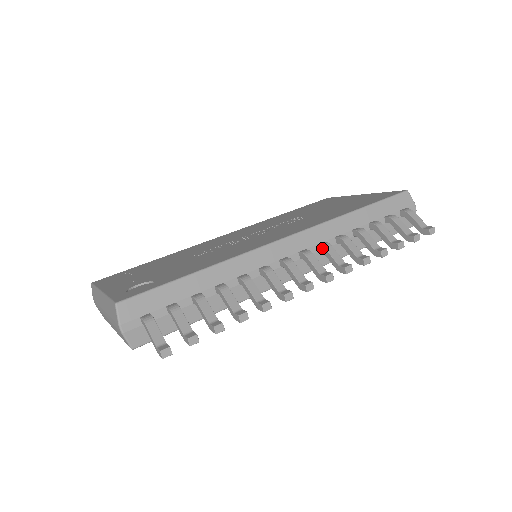
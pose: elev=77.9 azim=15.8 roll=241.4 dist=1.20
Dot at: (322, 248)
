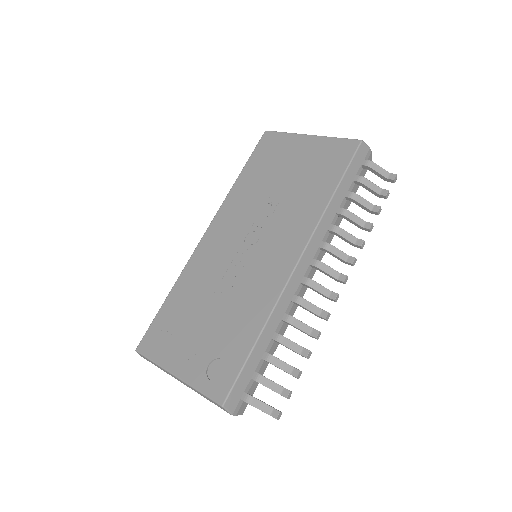
Dot at: (325, 250)
